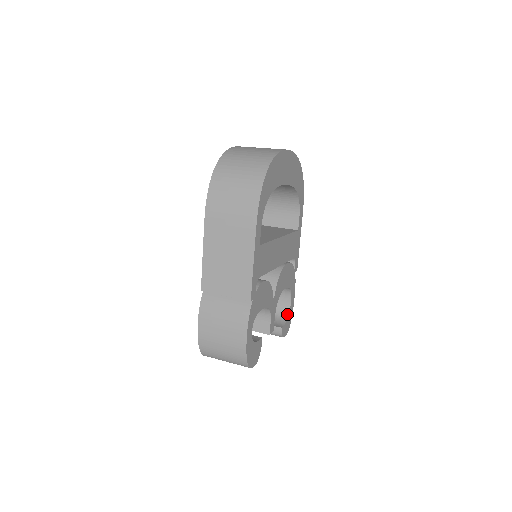
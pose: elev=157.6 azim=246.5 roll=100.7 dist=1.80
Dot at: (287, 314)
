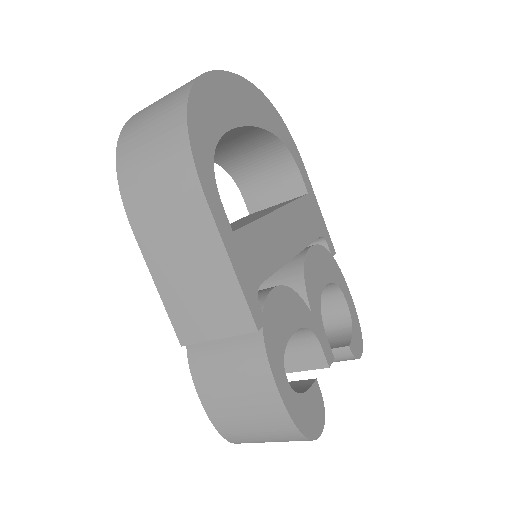
Dot at: (349, 322)
